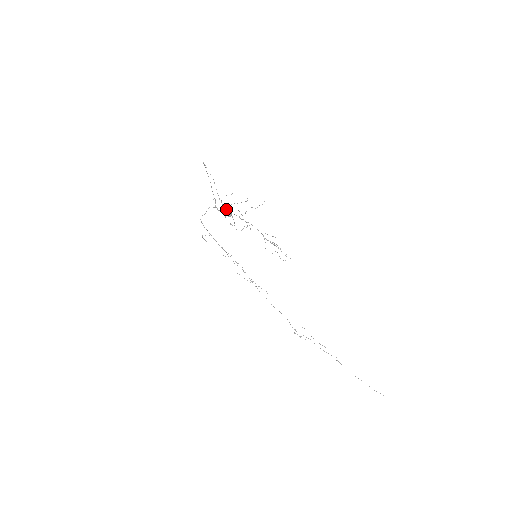
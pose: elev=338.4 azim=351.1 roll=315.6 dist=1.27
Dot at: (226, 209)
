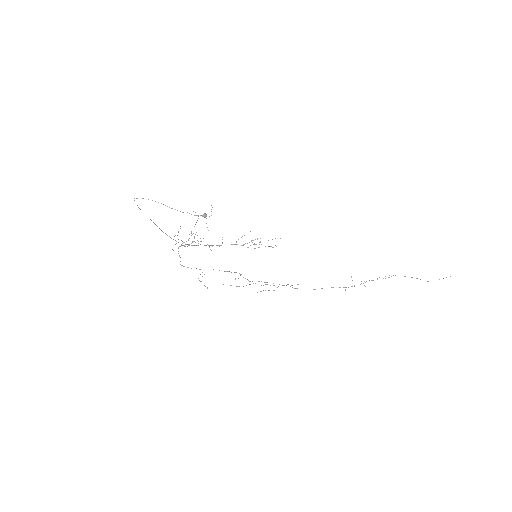
Dot at: occluded
